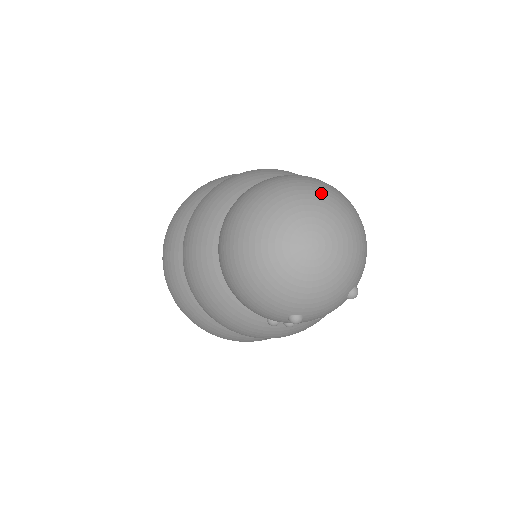
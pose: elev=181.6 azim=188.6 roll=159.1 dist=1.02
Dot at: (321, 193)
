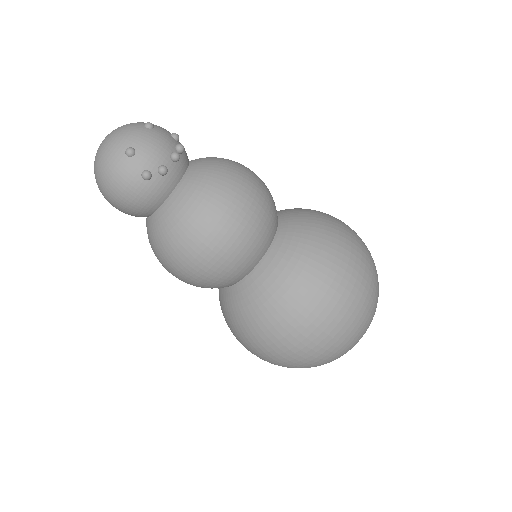
Dot at: occluded
